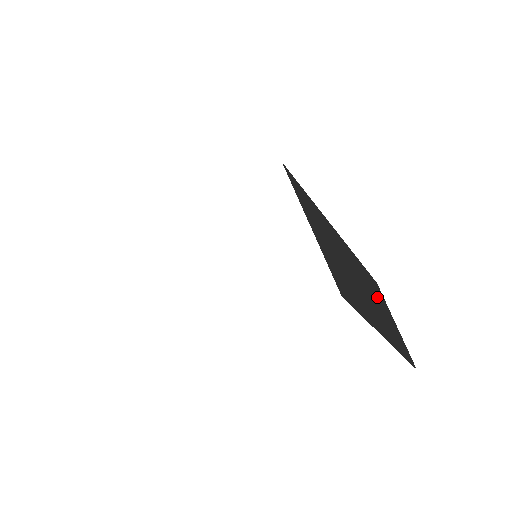
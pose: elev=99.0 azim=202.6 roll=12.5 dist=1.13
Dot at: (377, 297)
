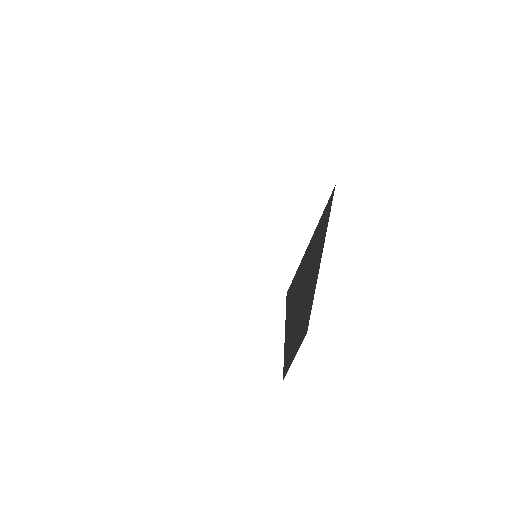
Dot at: (301, 334)
